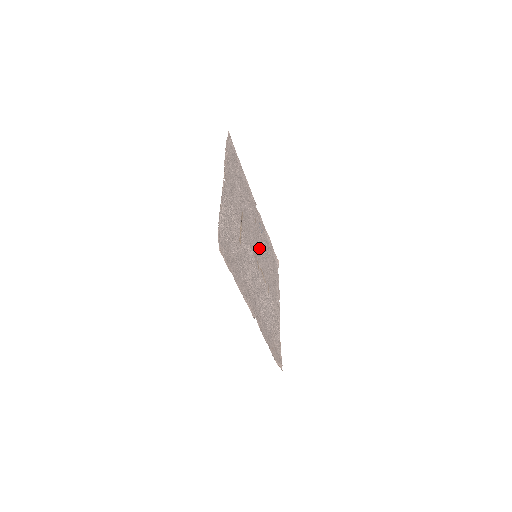
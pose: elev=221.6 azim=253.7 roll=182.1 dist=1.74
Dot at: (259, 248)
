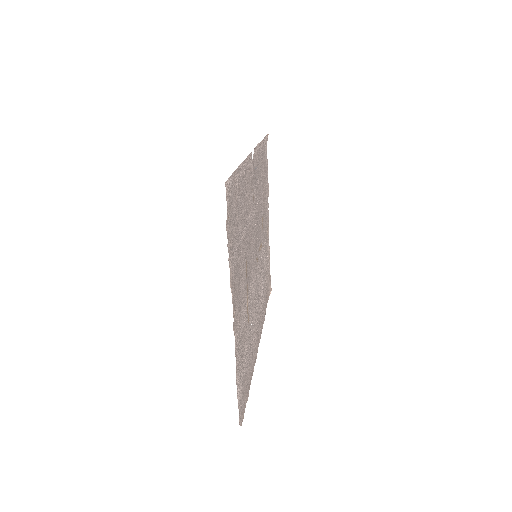
Dot at: (257, 223)
